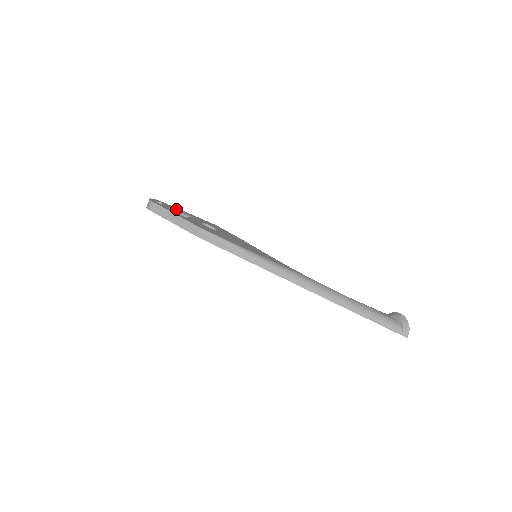
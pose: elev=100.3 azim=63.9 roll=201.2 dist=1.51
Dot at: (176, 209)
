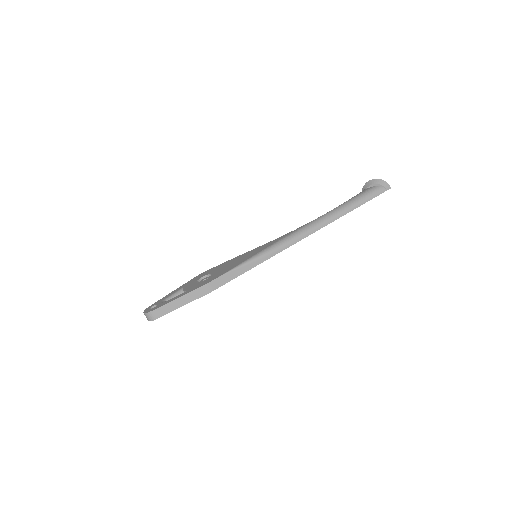
Dot at: (167, 297)
